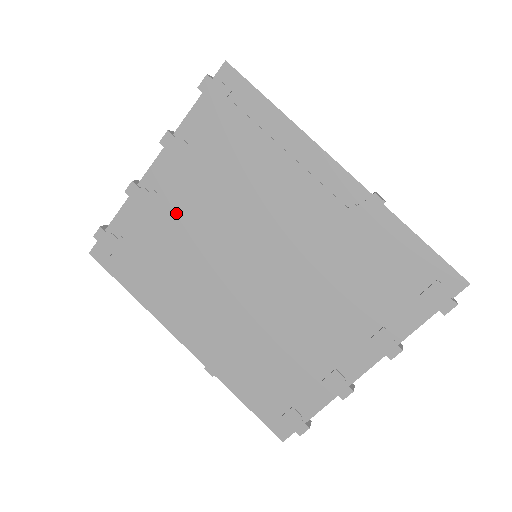
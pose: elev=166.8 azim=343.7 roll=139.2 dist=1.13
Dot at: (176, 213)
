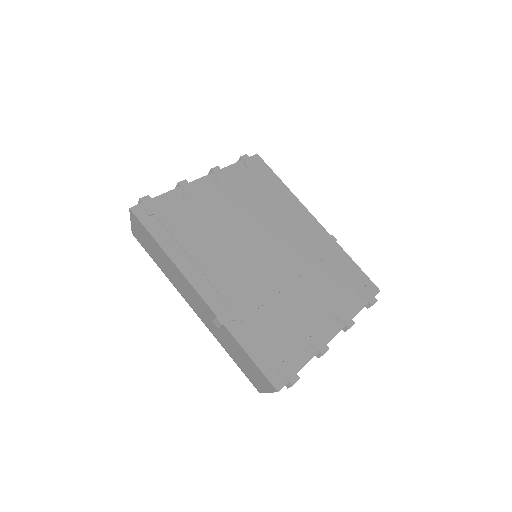
Dot at: (214, 207)
